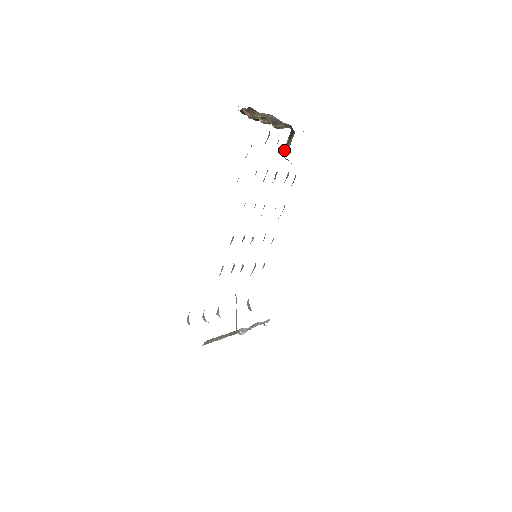
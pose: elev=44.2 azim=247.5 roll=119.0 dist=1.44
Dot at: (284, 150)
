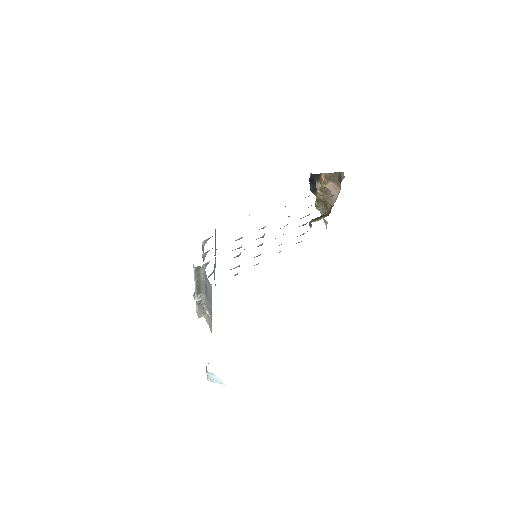
Dot at: (314, 219)
